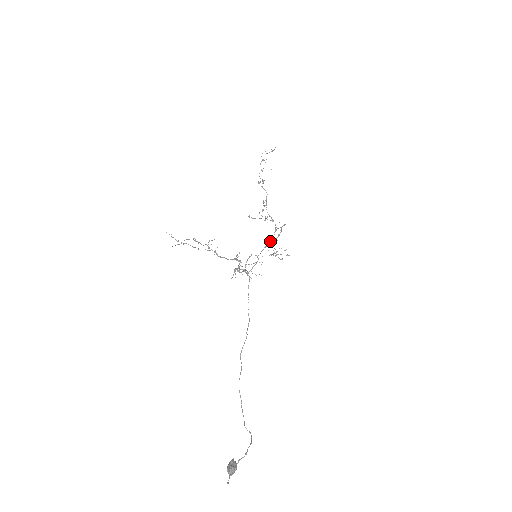
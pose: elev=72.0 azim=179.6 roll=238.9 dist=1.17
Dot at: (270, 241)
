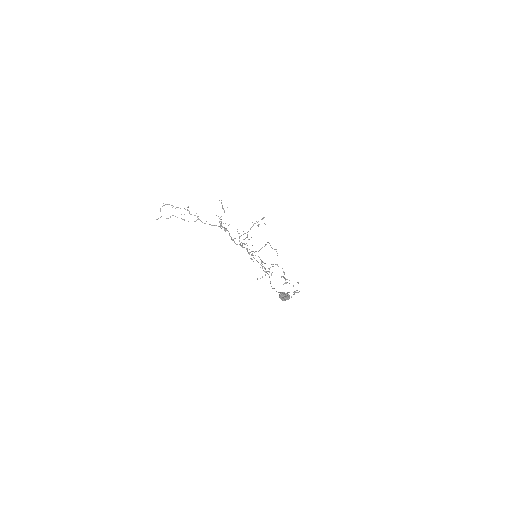
Dot at: occluded
